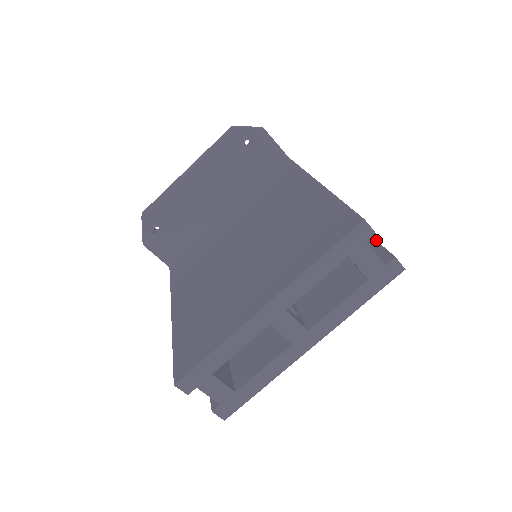
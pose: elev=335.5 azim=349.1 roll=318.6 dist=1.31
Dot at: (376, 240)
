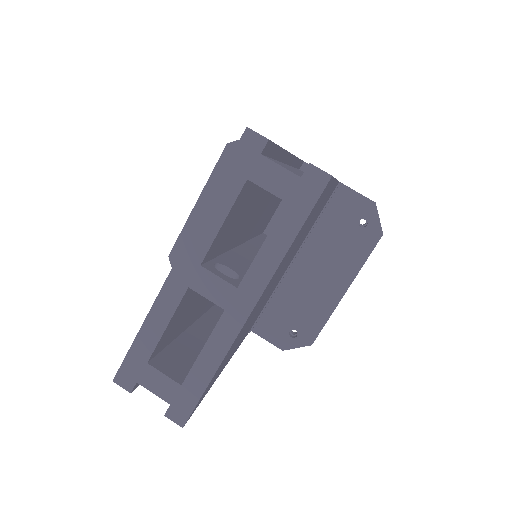
Dot at: occluded
